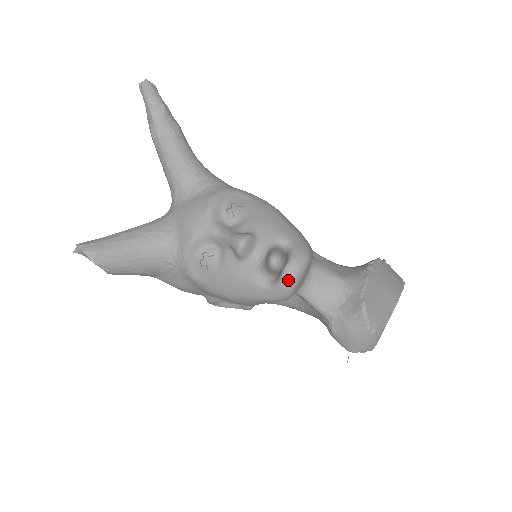
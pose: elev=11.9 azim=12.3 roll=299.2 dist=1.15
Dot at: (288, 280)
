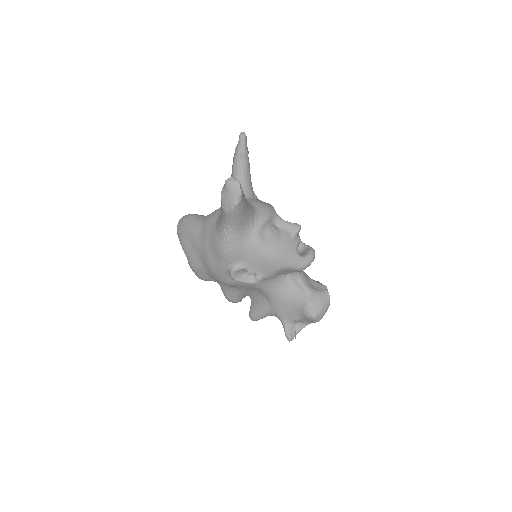
Dot at: (313, 255)
